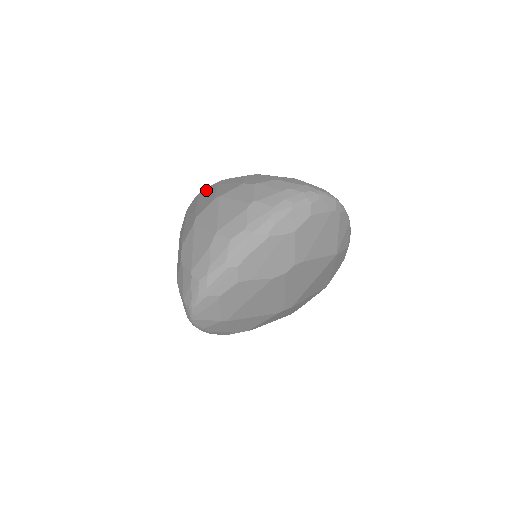
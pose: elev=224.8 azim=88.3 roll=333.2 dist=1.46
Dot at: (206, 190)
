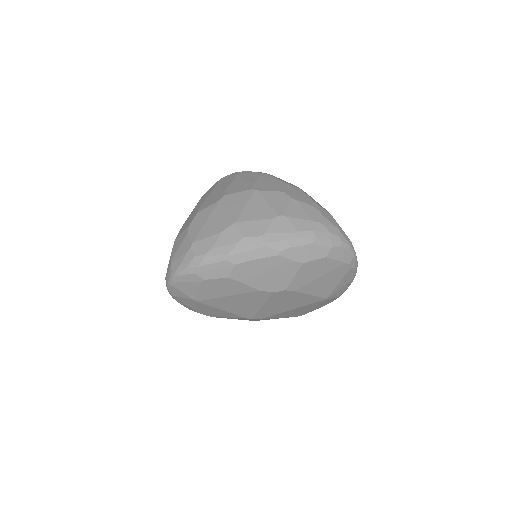
Dot at: (247, 174)
